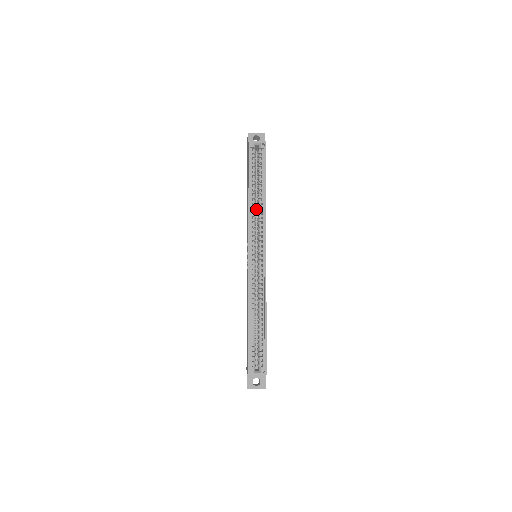
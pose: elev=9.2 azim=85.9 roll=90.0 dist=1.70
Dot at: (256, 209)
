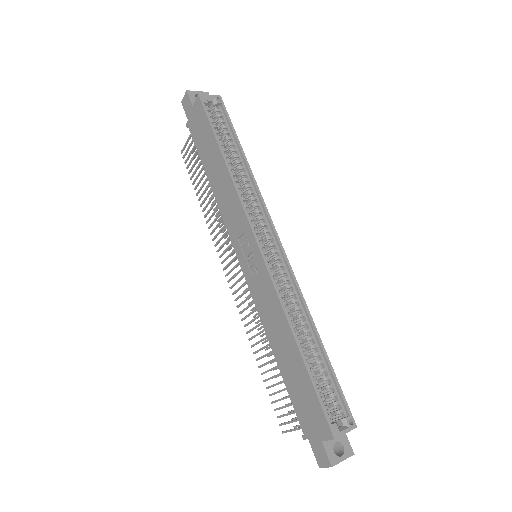
Dot at: occluded
